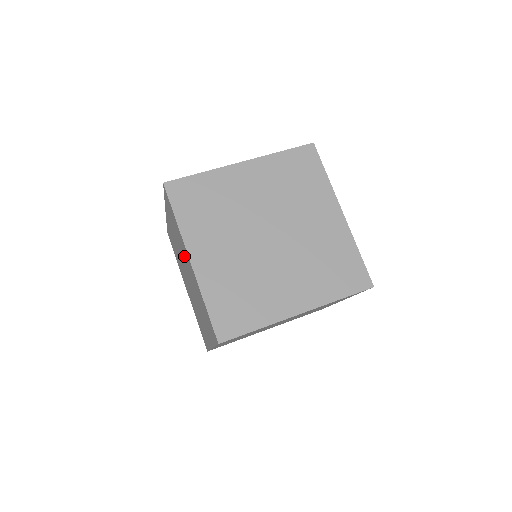
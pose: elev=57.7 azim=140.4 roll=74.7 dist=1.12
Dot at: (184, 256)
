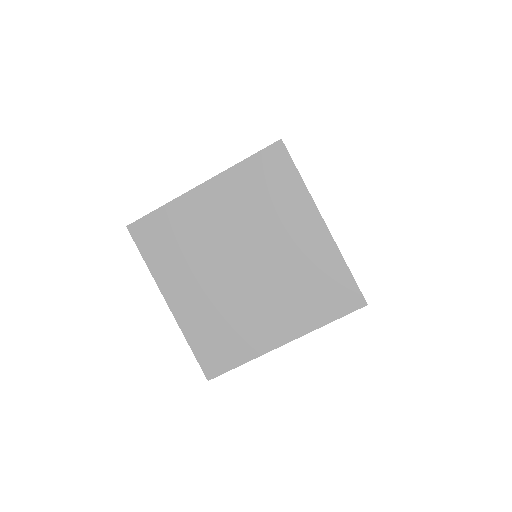
Dot at: occluded
